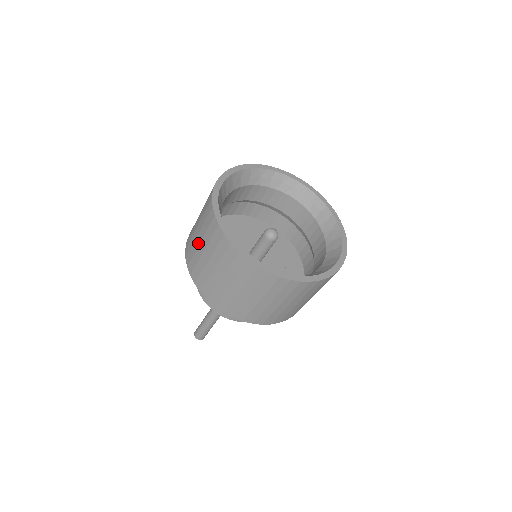
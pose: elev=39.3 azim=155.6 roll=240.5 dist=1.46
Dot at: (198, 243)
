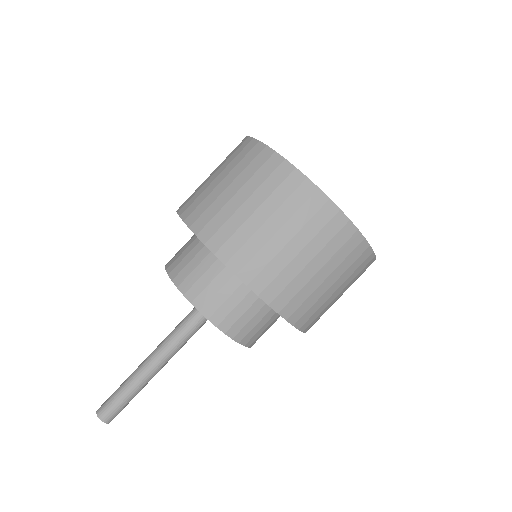
Dot at: (230, 195)
